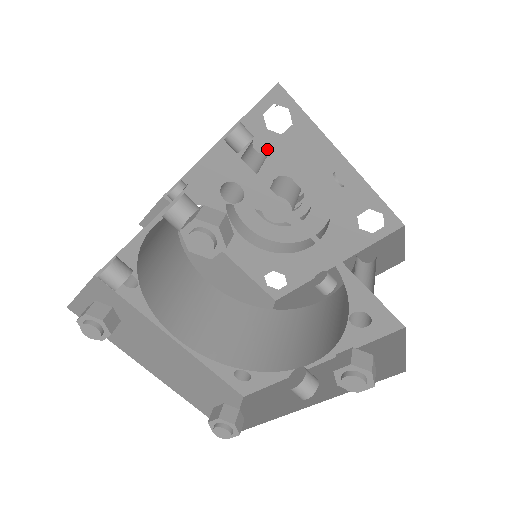
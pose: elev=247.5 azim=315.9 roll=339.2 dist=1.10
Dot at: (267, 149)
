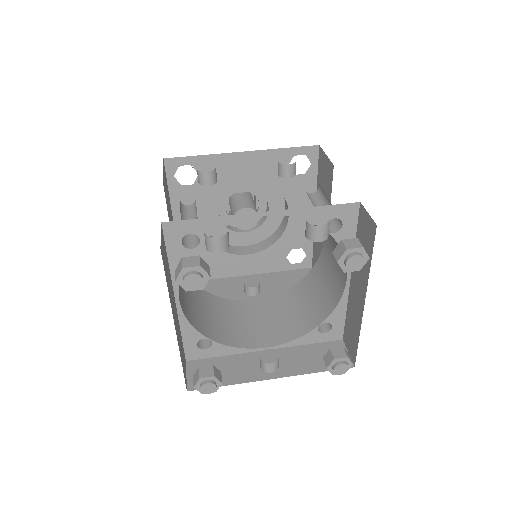
Dot at: (276, 178)
